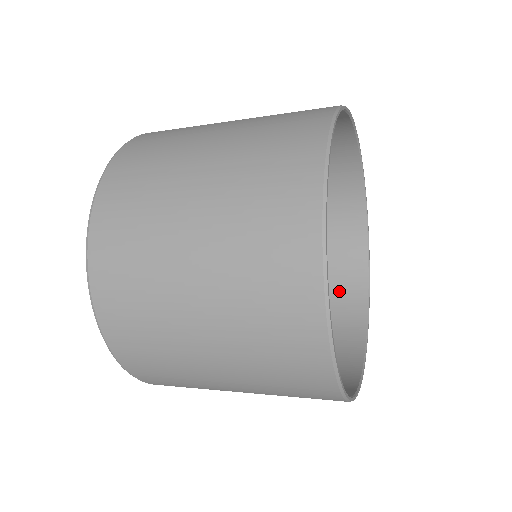
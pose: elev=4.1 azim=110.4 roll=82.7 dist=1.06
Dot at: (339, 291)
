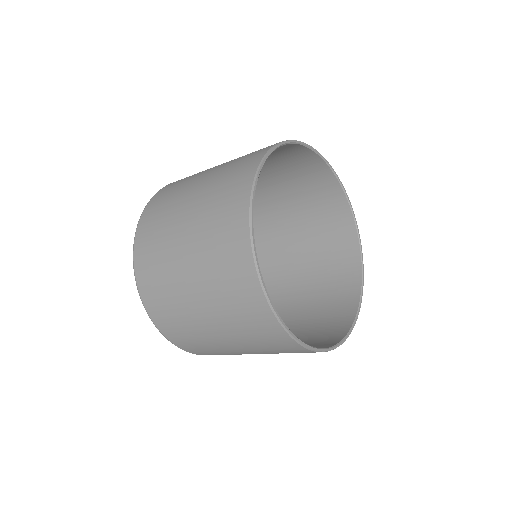
Dot at: (334, 316)
